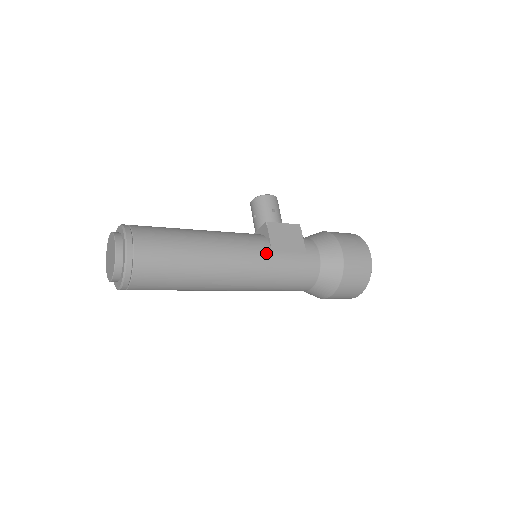
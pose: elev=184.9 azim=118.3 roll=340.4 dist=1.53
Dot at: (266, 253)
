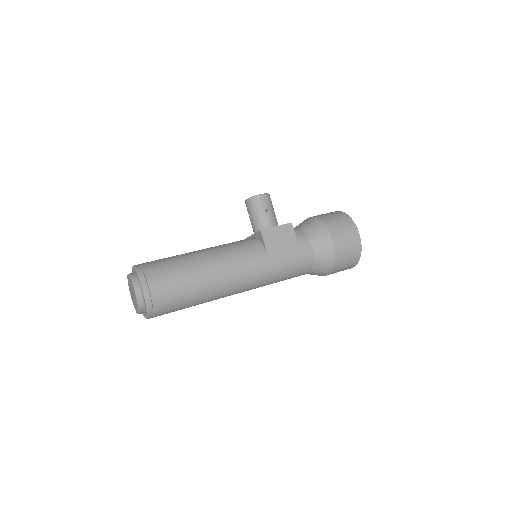
Dot at: (263, 261)
